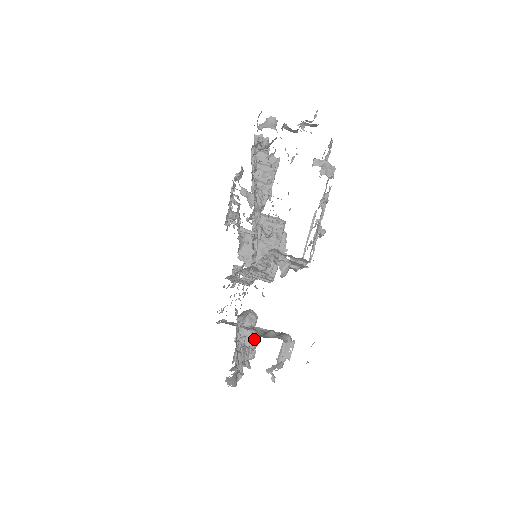
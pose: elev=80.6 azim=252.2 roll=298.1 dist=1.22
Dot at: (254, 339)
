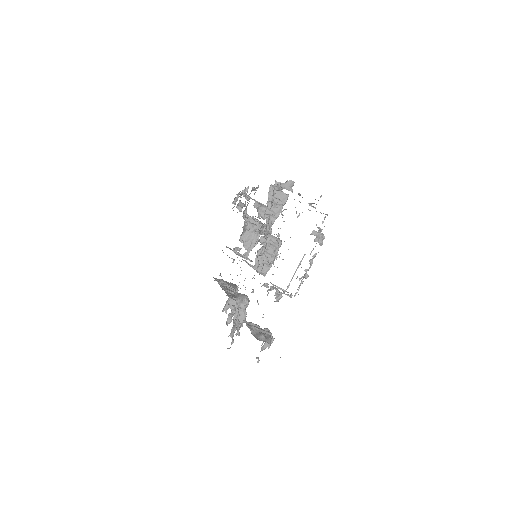
Dot at: (245, 317)
